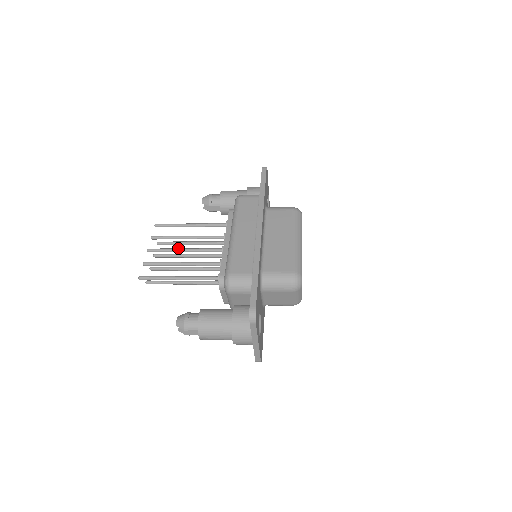
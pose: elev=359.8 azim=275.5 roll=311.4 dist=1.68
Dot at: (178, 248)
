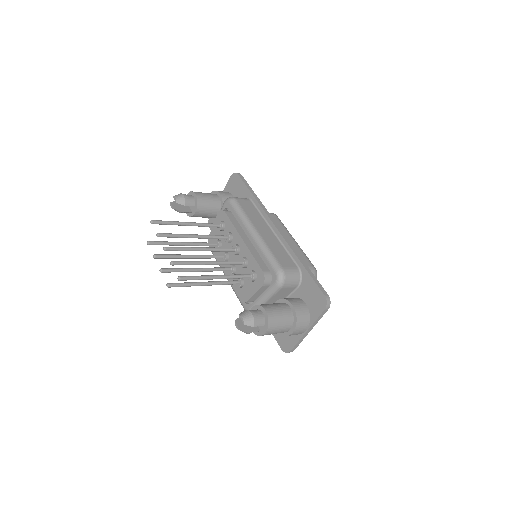
Dot at: (195, 247)
